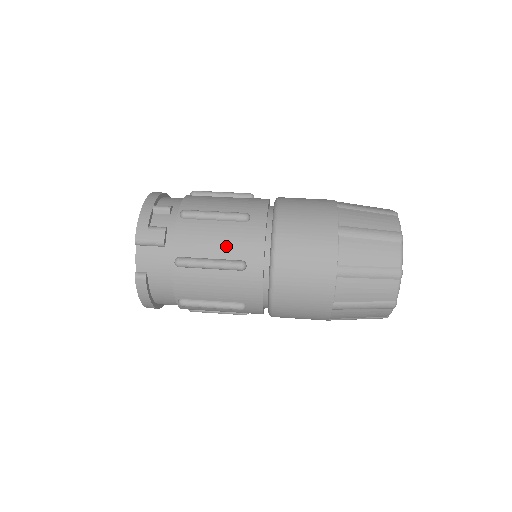
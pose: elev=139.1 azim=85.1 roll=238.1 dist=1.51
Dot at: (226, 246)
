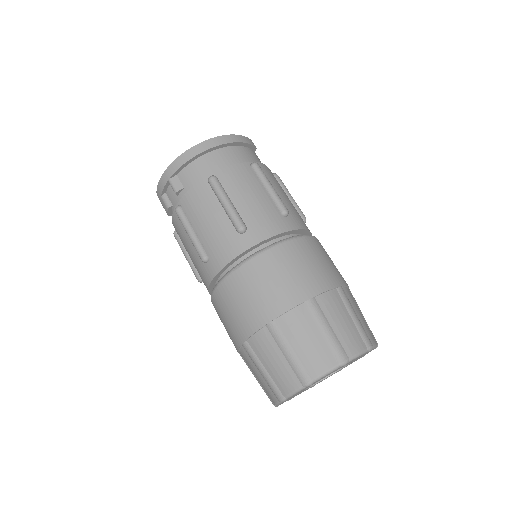
Dot at: (192, 260)
